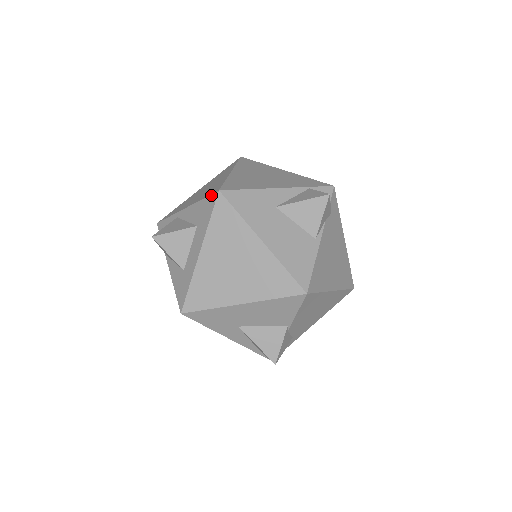
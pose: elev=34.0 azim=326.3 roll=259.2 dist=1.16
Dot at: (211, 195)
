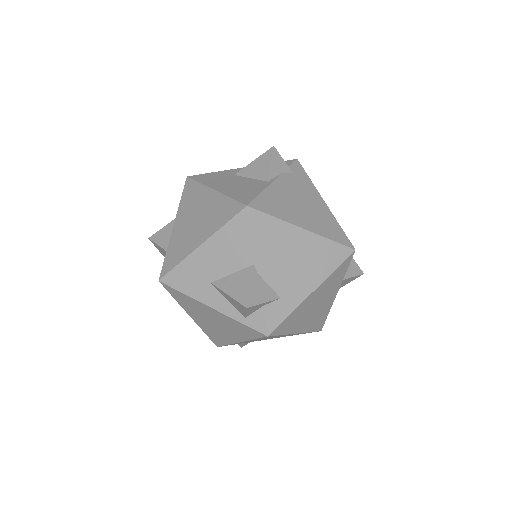
Dot at: occluded
